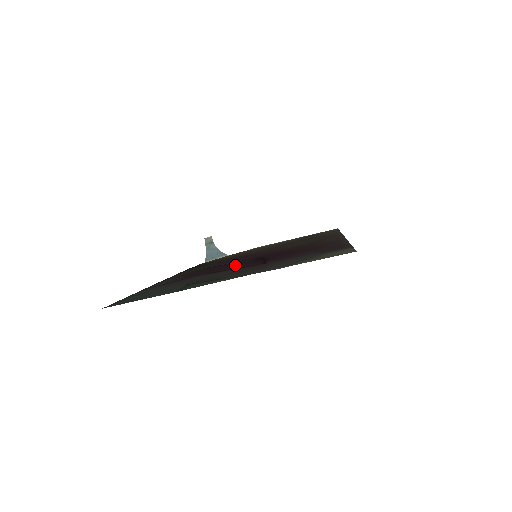
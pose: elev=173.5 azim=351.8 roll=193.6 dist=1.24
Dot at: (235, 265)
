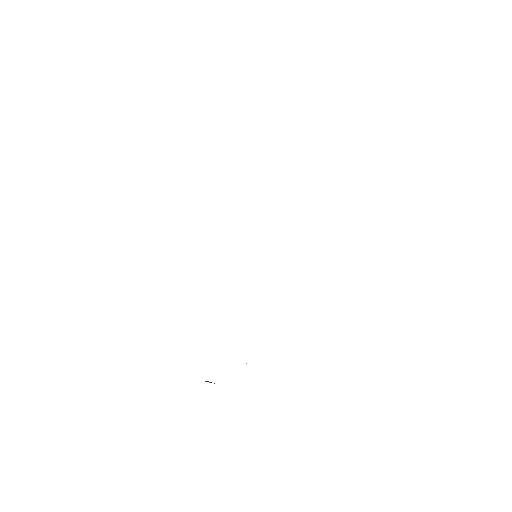
Dot at: occluded
